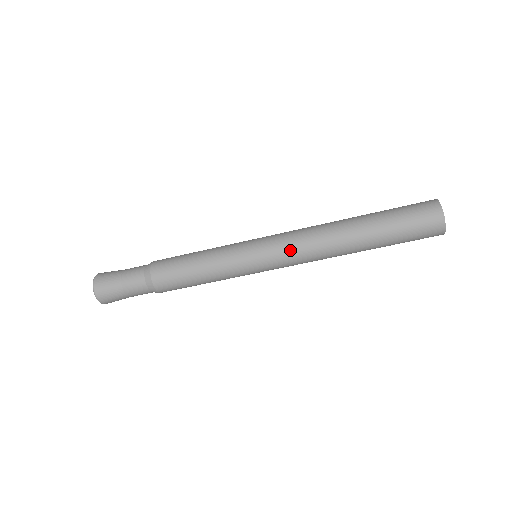
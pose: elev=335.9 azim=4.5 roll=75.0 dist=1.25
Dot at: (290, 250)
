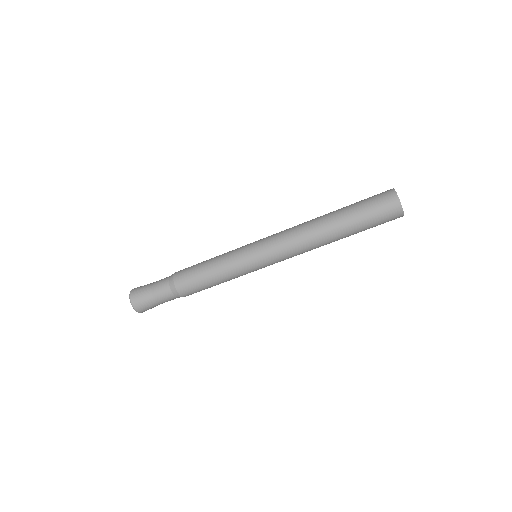
Dot at: (280, 244)
